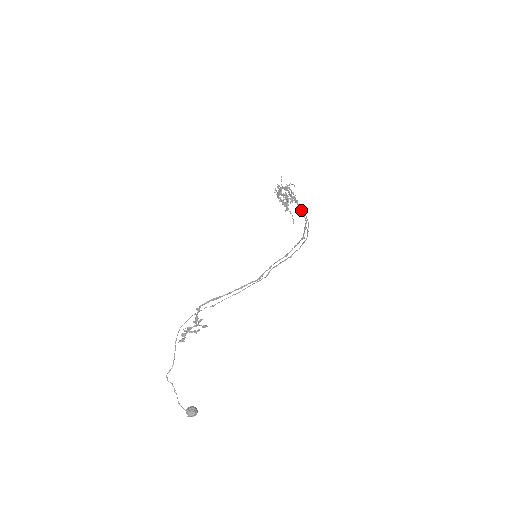
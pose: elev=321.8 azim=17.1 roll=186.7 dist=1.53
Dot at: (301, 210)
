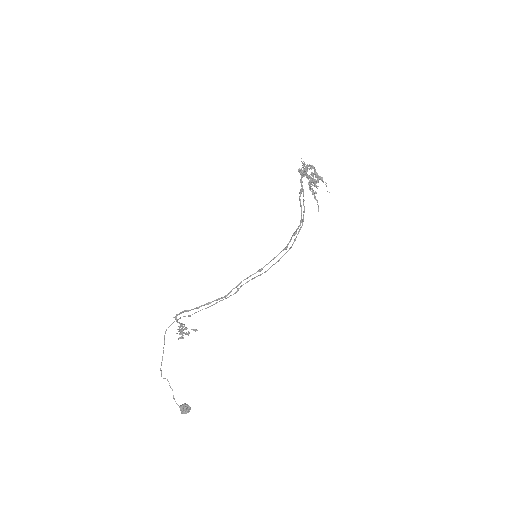
Dot at: occluded
